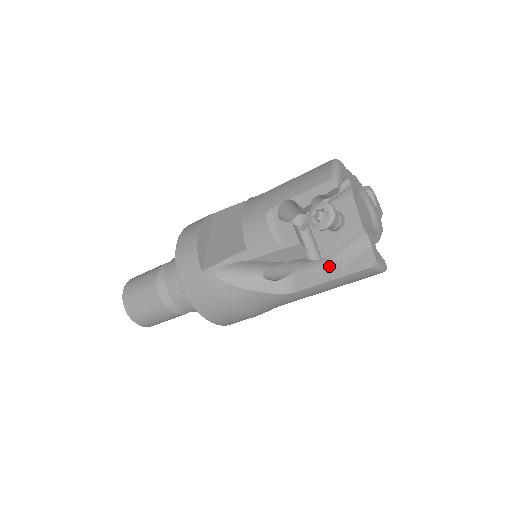
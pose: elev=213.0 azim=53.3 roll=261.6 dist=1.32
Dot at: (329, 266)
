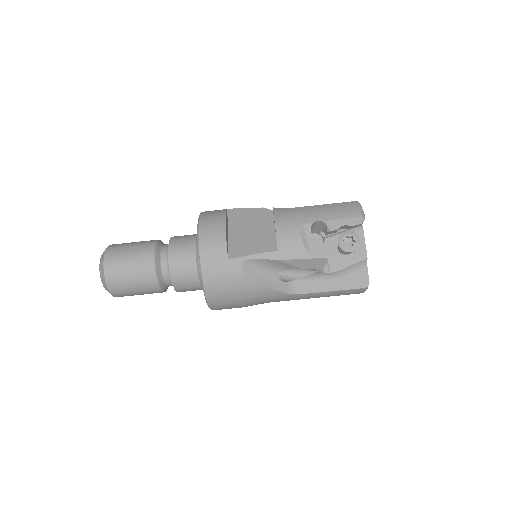
Dot at: (332, 280)
